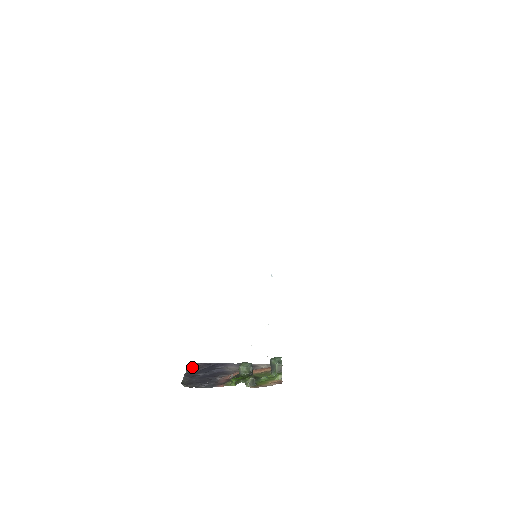
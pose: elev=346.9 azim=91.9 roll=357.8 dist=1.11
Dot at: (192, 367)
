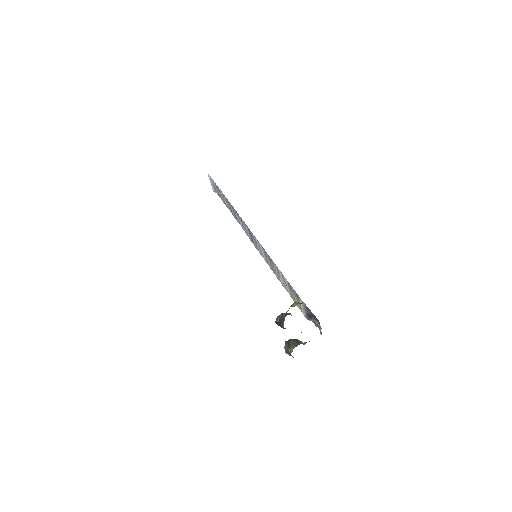
Dot at: occluded
